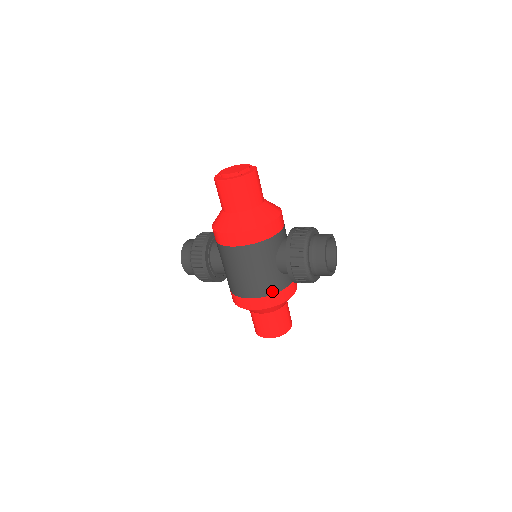
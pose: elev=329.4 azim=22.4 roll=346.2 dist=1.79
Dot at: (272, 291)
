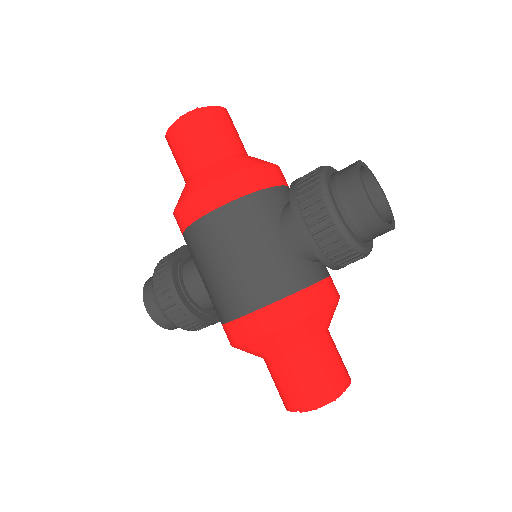
Dot at: (286, 289)
